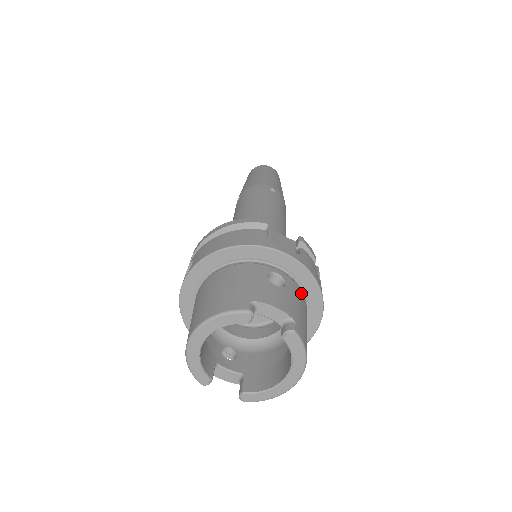
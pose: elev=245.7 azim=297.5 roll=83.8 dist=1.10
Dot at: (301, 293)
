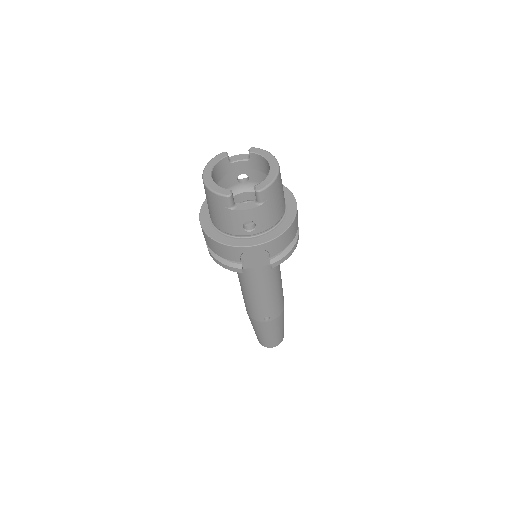
Dot at: occluded
